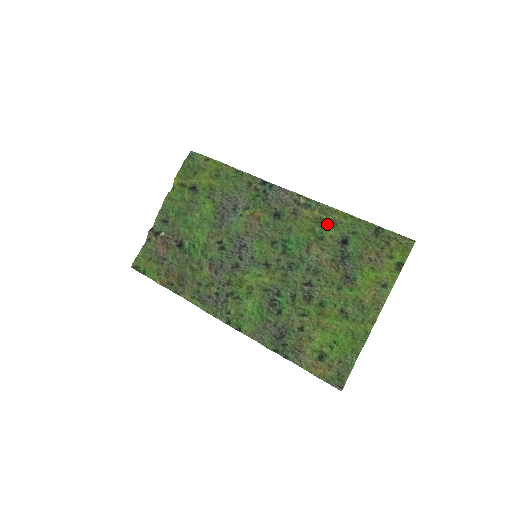
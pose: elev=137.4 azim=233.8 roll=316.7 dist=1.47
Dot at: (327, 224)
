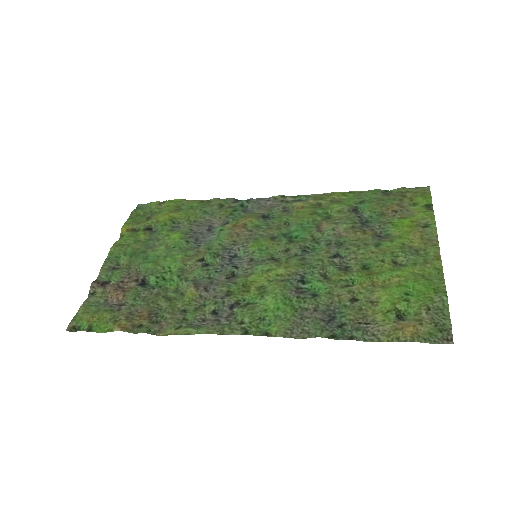
Dot at: (328, 204)
